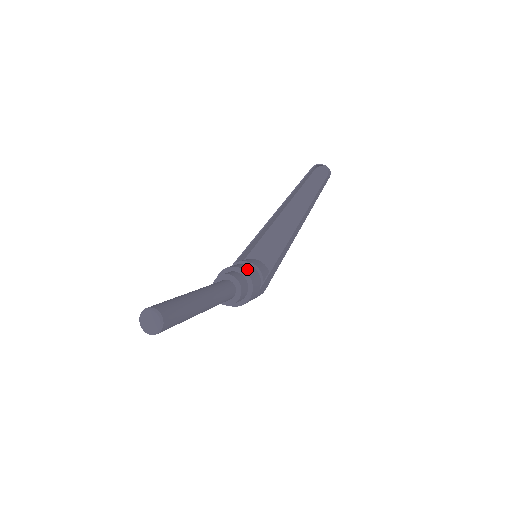
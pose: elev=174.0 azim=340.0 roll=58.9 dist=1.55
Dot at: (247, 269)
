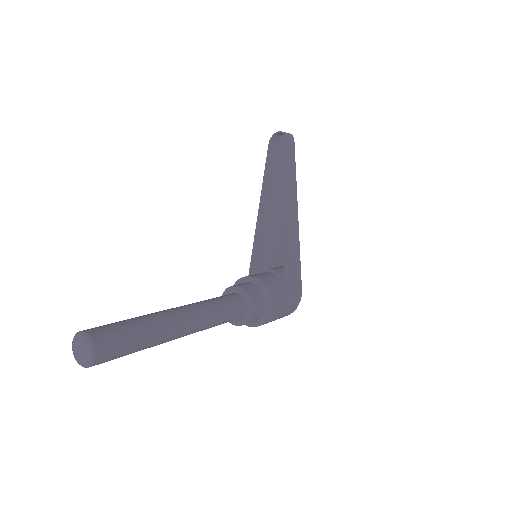
Dot at: (254, 275)
